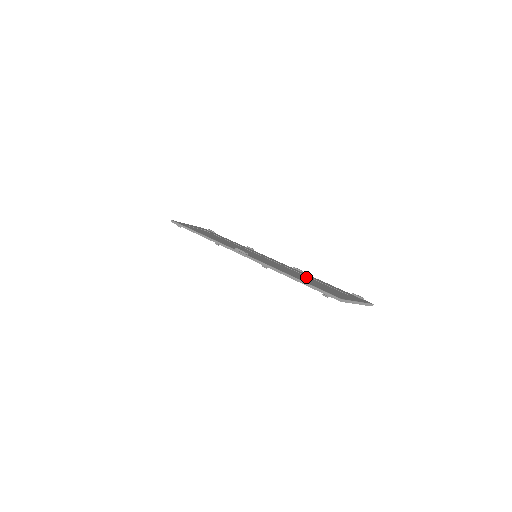
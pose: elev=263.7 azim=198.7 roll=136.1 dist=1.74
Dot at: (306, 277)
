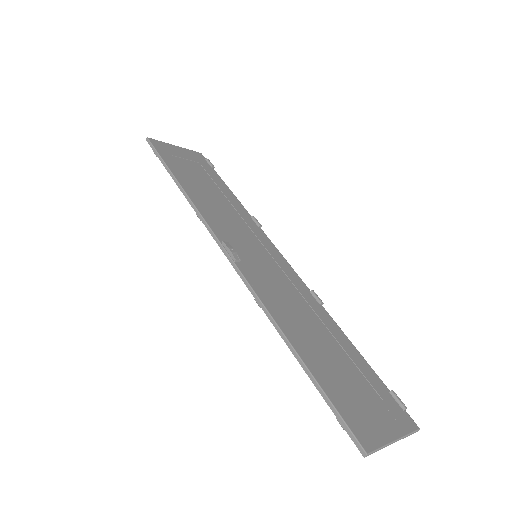
Dot at: (323, 334)
